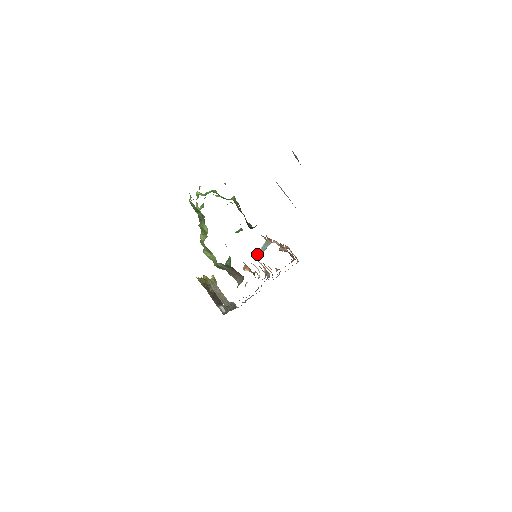
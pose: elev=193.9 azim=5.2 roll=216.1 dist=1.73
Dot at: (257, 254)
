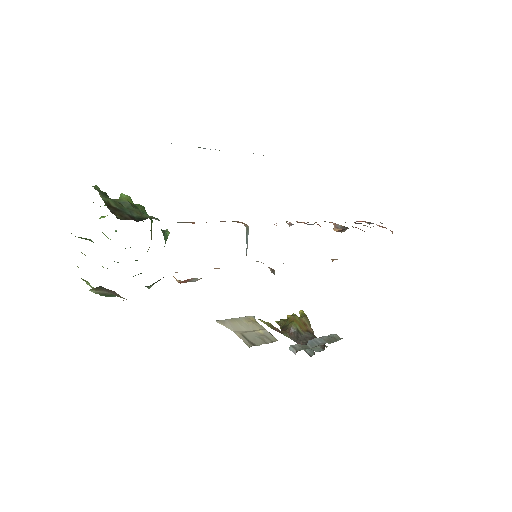
Dot at: occluded
